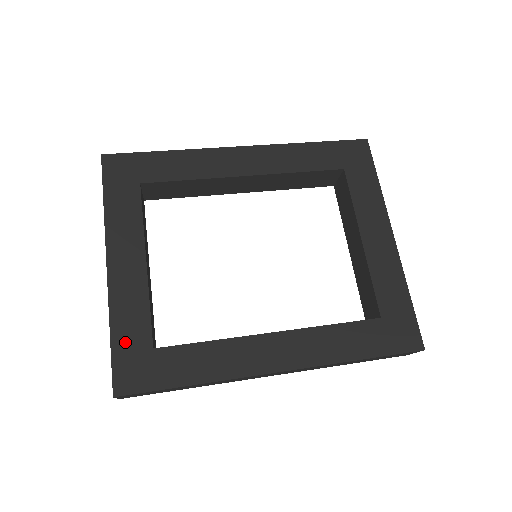
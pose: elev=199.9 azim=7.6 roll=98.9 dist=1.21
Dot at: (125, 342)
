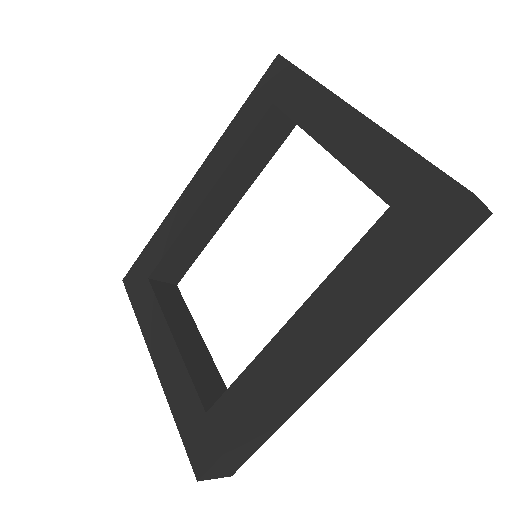
Dot at: (186, 422)
